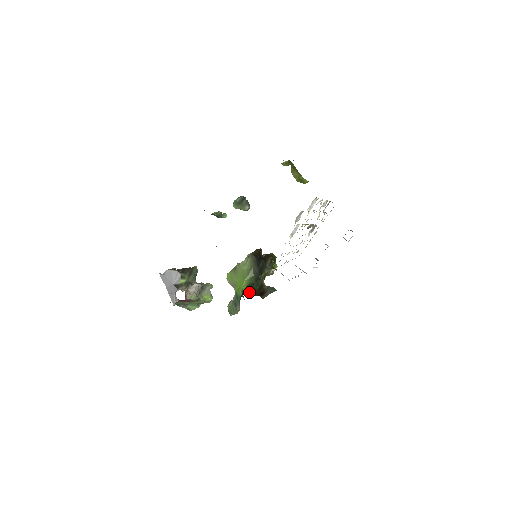
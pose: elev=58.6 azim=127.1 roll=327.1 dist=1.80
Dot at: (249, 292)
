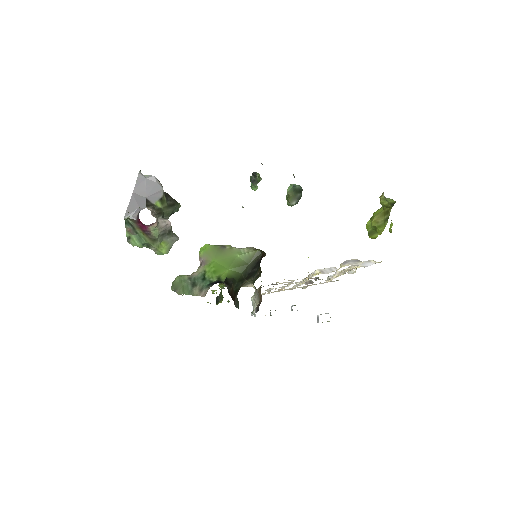
Dot at: (228, 286)
